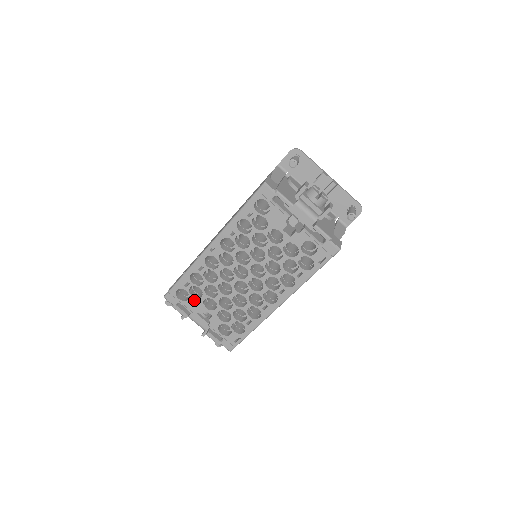
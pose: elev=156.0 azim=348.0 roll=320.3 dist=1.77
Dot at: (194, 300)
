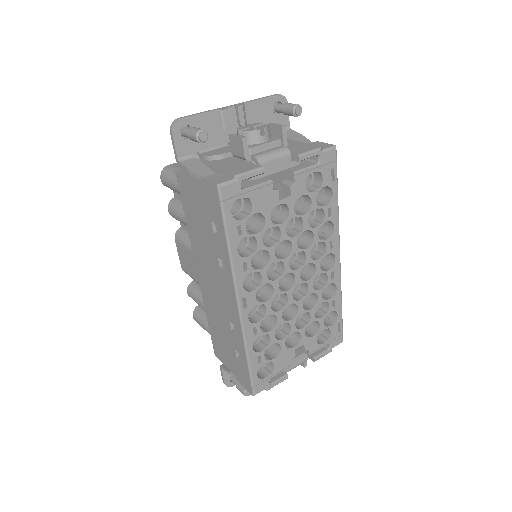
Dot at: (278, 358)
